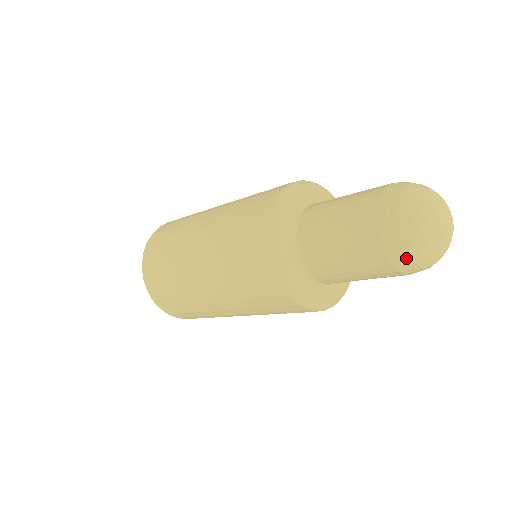
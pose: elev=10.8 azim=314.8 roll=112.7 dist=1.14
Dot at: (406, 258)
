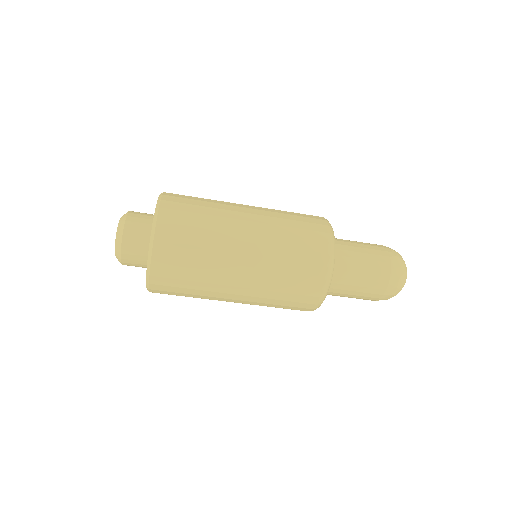
Dot at: (397, 281)
